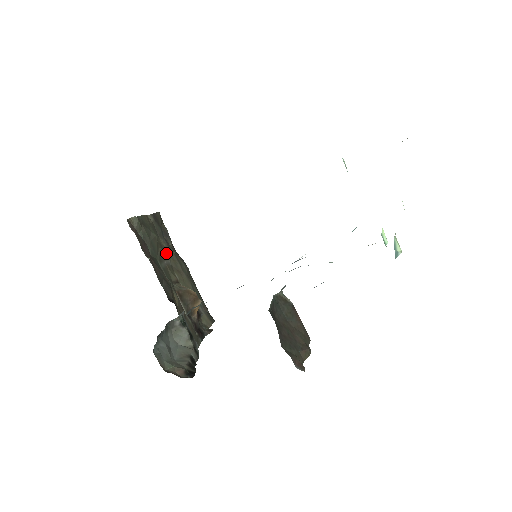
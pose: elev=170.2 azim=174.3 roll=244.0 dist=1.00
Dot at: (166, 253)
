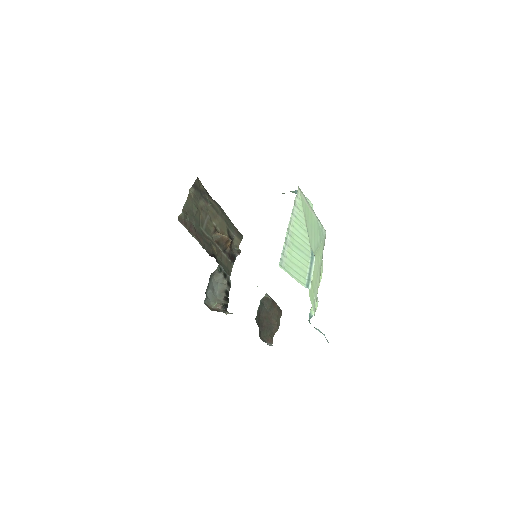
Dot at: (205, 212)
